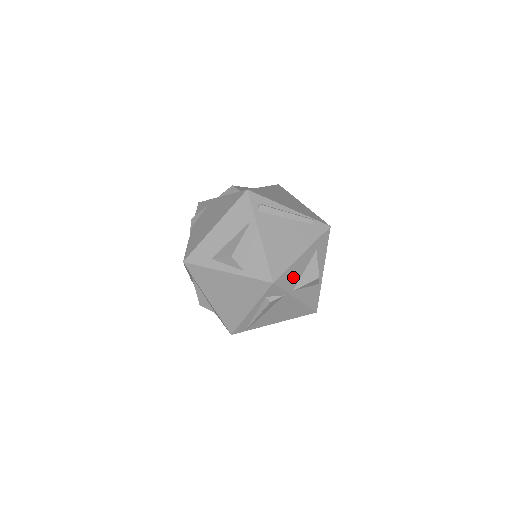
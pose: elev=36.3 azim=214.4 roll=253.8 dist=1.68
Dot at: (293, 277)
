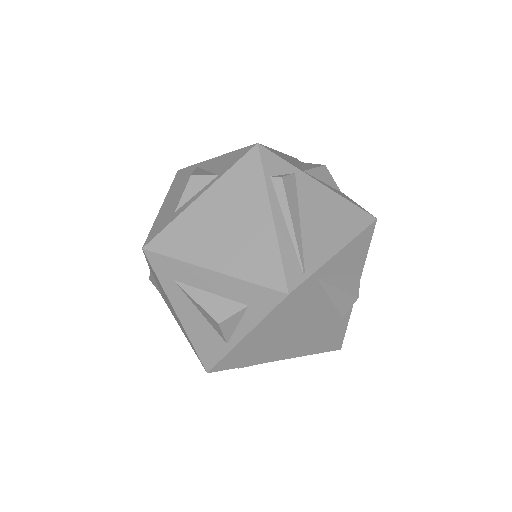
Dot at: occluded
